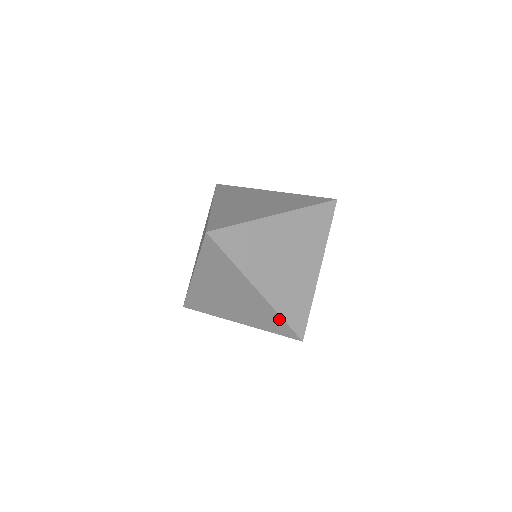
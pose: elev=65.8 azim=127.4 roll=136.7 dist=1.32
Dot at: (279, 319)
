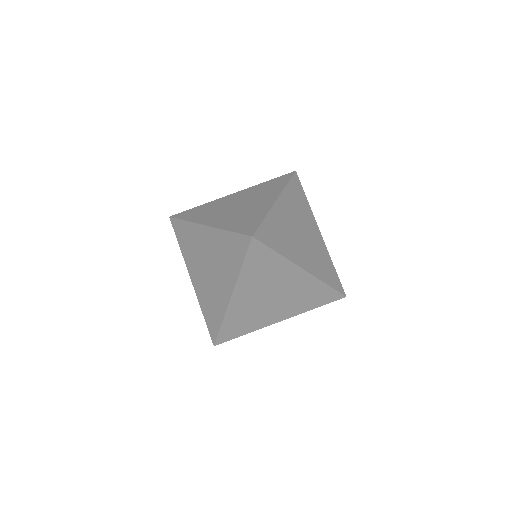
Dot at: (314, 306)
